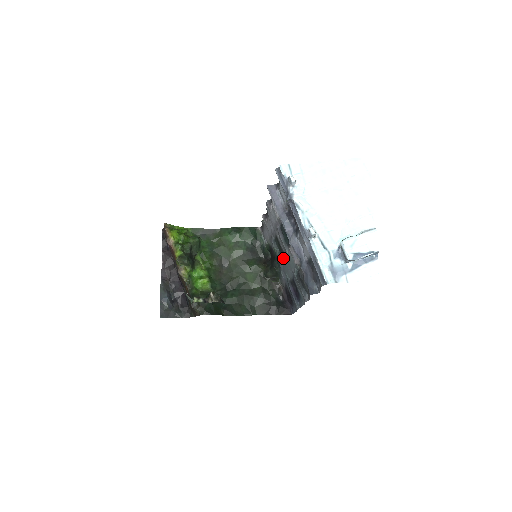
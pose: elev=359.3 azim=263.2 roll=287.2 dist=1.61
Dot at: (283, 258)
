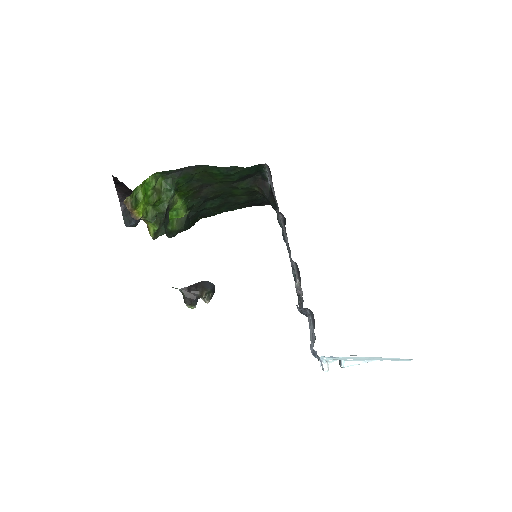
Dot at: occluded
